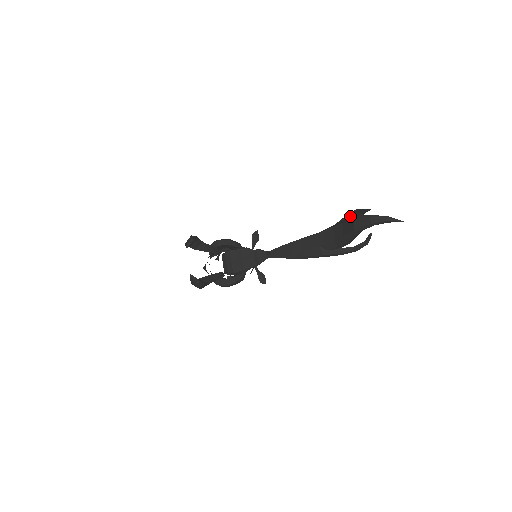
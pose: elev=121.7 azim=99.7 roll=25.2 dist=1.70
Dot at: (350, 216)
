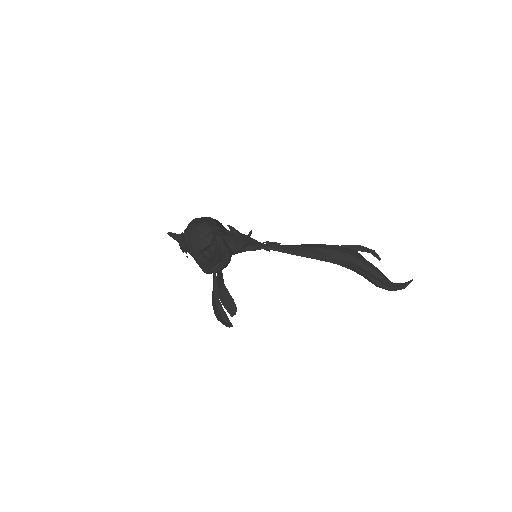
Dot at: (370, 274)
